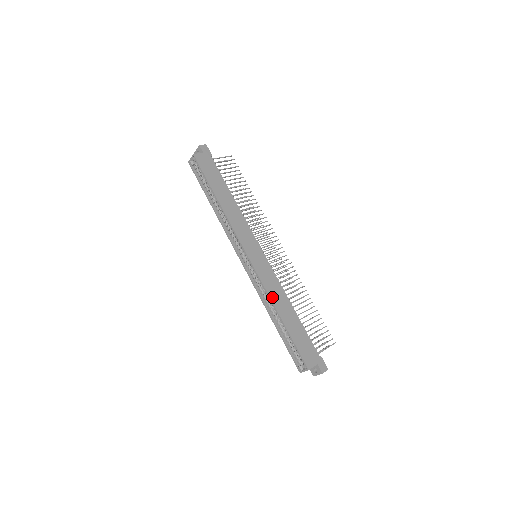
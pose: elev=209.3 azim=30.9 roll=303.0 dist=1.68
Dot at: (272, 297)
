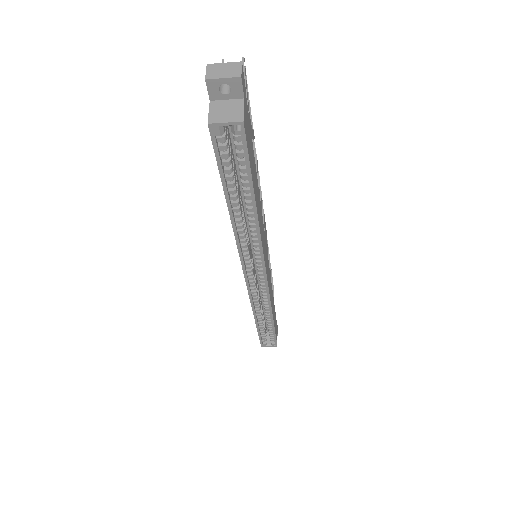
Dot at: occluded
